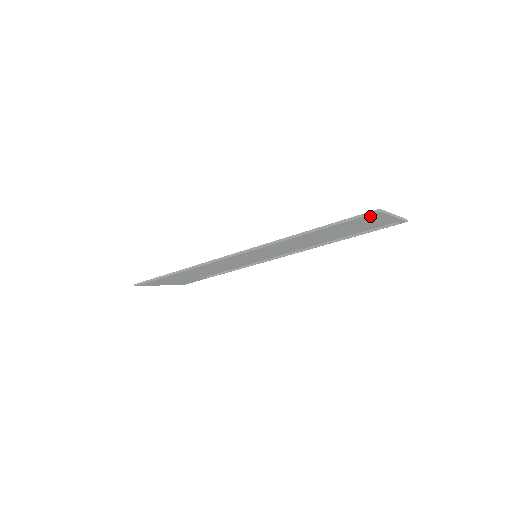
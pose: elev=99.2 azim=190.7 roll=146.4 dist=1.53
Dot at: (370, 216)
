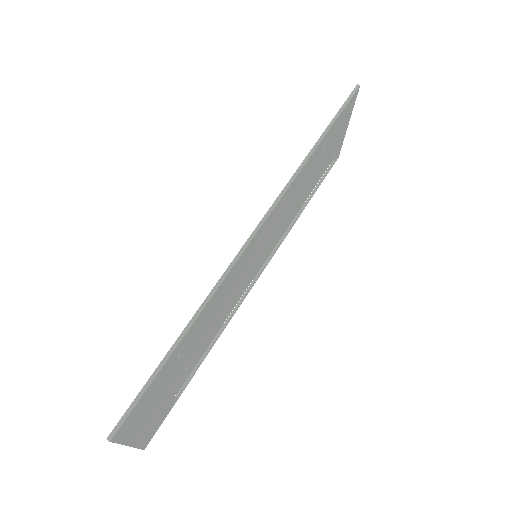
Dot at: (351, 102)
